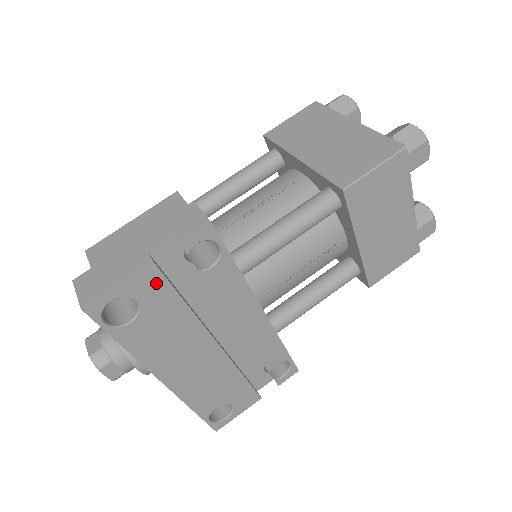
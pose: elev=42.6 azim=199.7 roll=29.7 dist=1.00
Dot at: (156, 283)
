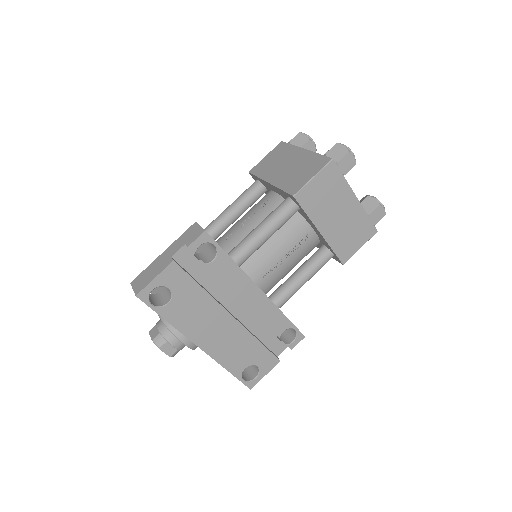
Dot at: (179, 275)
